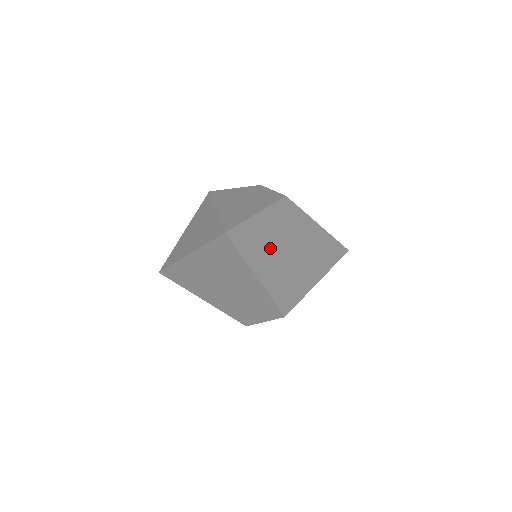
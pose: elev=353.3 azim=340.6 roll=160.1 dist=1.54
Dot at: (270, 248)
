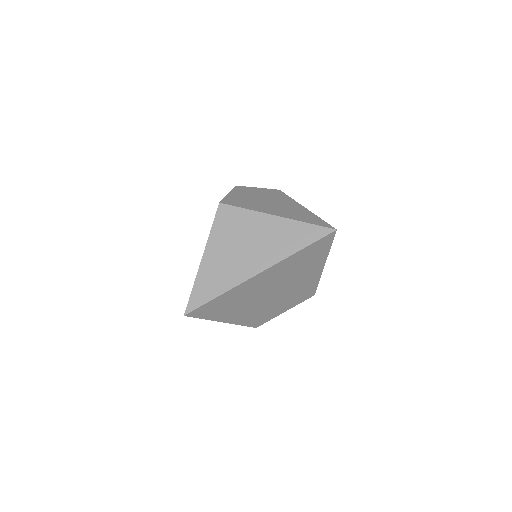
Dot at: occluded
